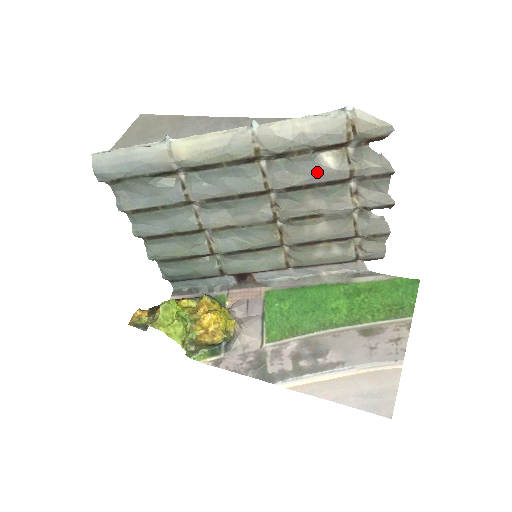
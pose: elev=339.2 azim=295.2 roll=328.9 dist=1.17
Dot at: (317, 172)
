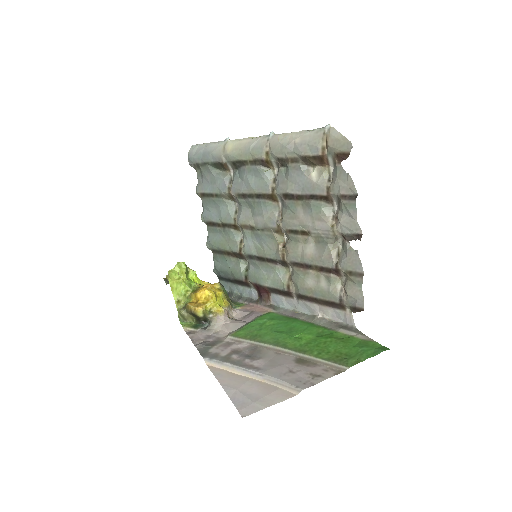
Dot at: (304, 183)
